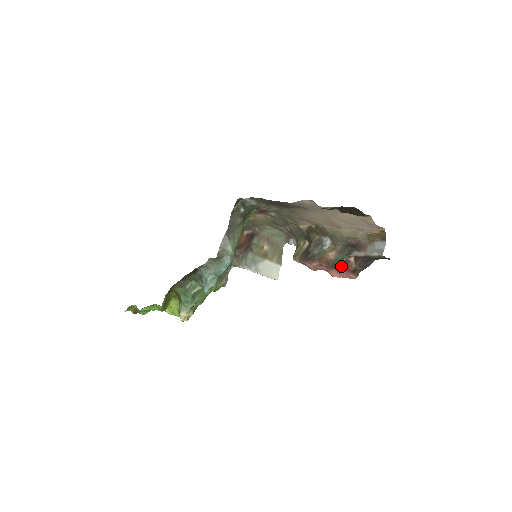
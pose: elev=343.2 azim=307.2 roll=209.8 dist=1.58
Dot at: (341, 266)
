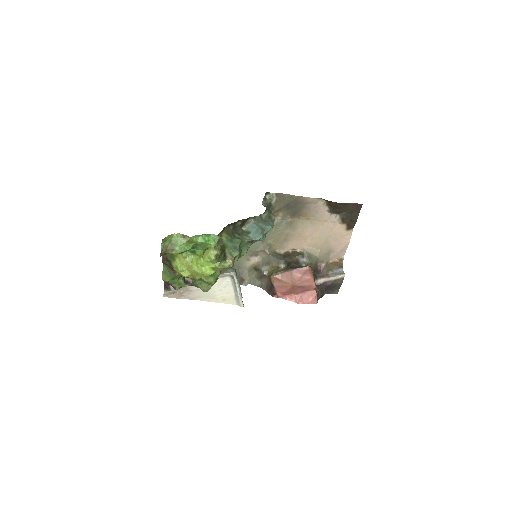
Dot at: occluded
